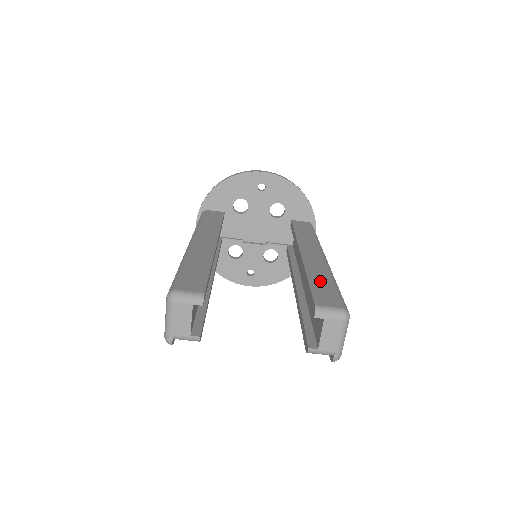
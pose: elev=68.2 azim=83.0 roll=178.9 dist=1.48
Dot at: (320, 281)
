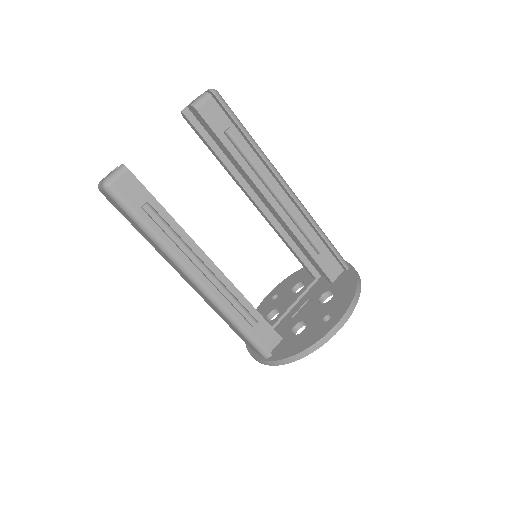
Dot at: occluded
